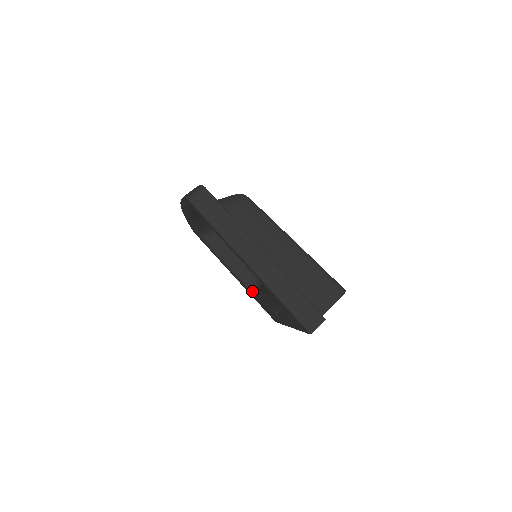
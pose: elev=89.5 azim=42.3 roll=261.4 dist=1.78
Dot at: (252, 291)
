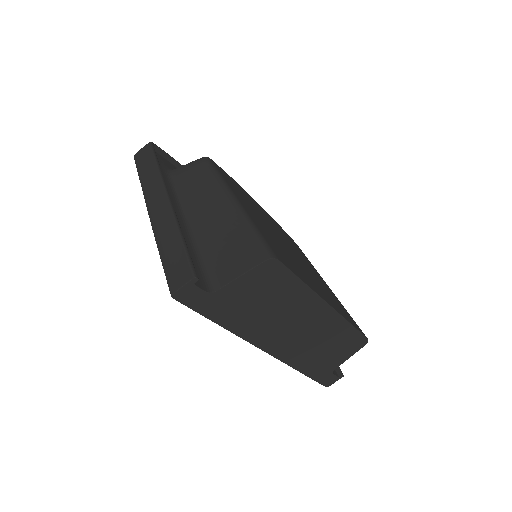
Dot at: occluded
